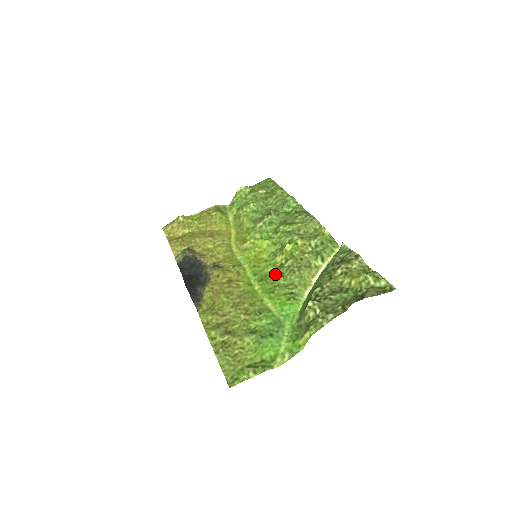
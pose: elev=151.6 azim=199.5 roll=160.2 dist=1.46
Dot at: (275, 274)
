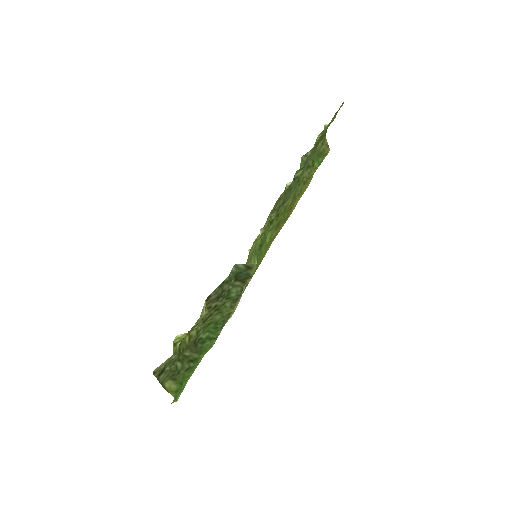
Dot at: occluded
